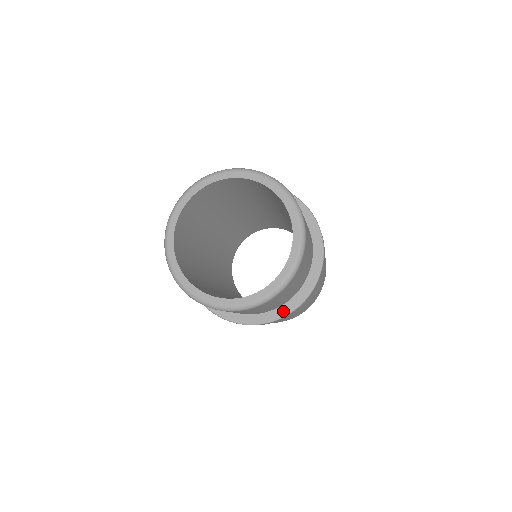
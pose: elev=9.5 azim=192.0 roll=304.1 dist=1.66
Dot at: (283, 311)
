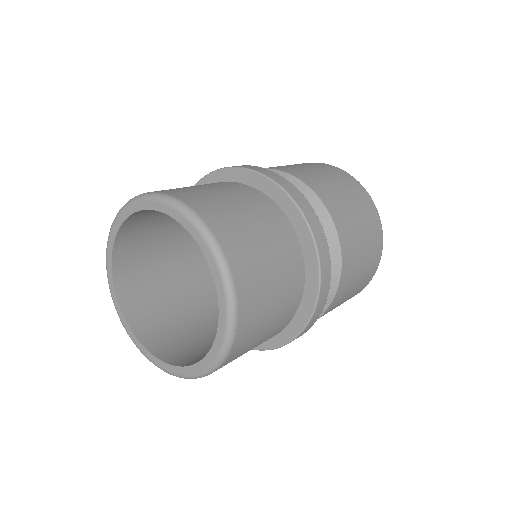
Dot at: occluded
